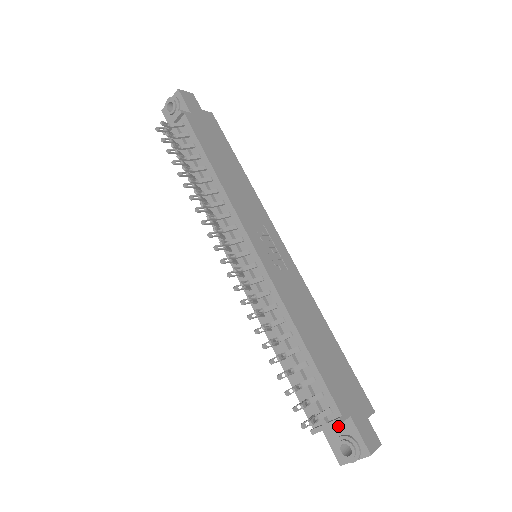
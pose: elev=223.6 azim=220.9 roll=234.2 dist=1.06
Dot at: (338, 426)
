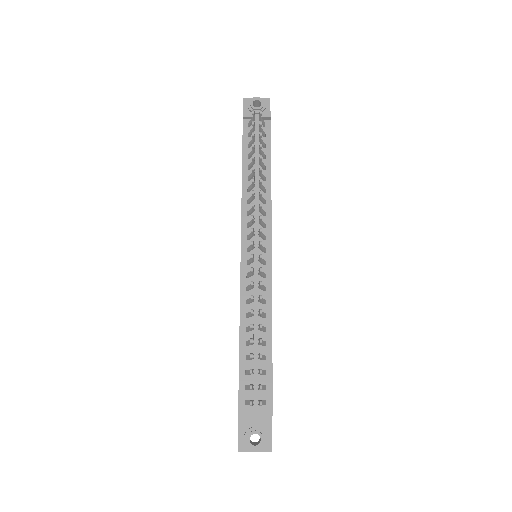
Dot at: (256, 418)
